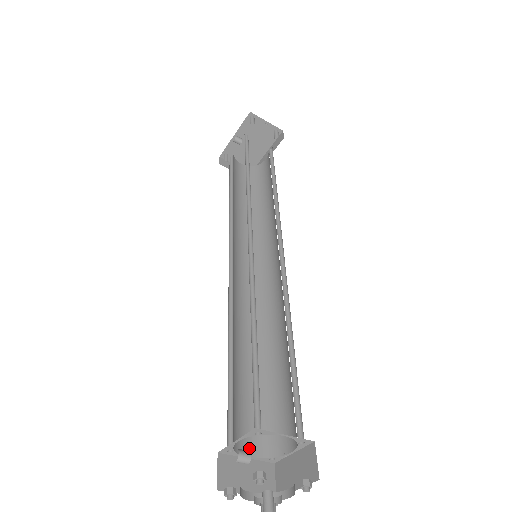
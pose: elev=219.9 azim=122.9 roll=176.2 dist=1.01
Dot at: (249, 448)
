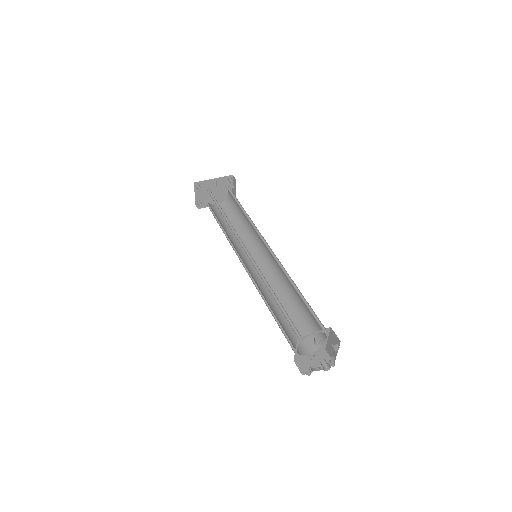
Dot at: occluded
